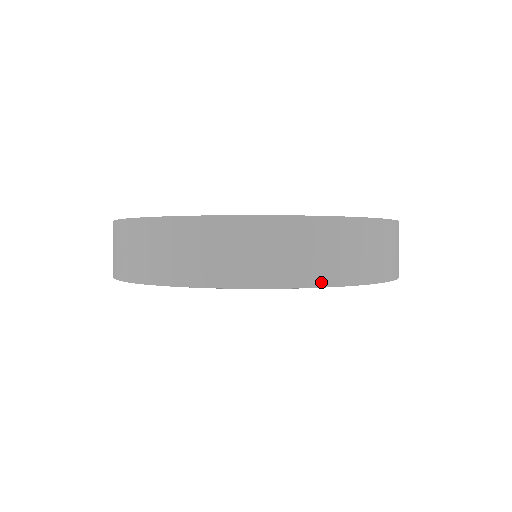
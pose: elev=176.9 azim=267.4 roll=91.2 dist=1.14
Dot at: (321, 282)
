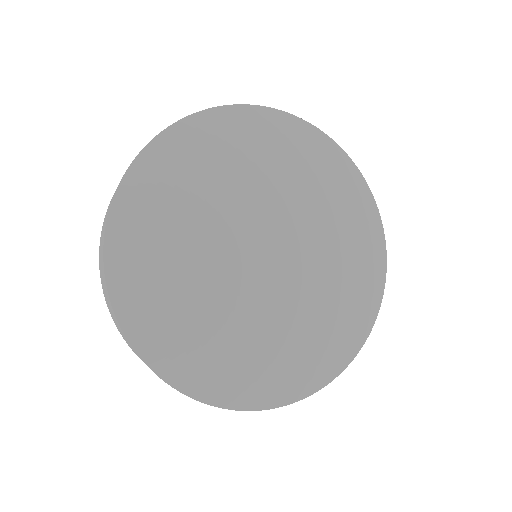
Dot at: (345, 156)
